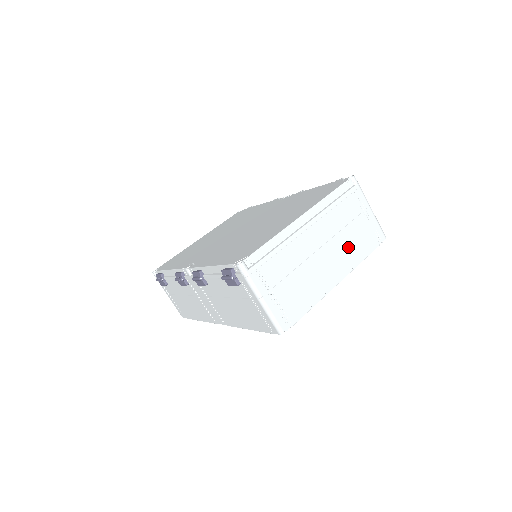
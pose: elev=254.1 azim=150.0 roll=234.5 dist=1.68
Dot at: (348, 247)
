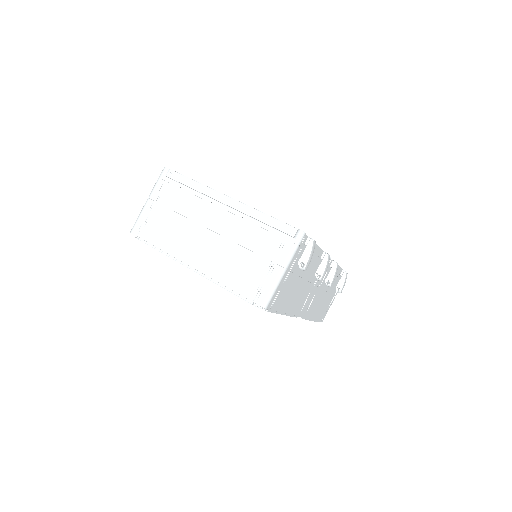
Dot at: (227, 261)
